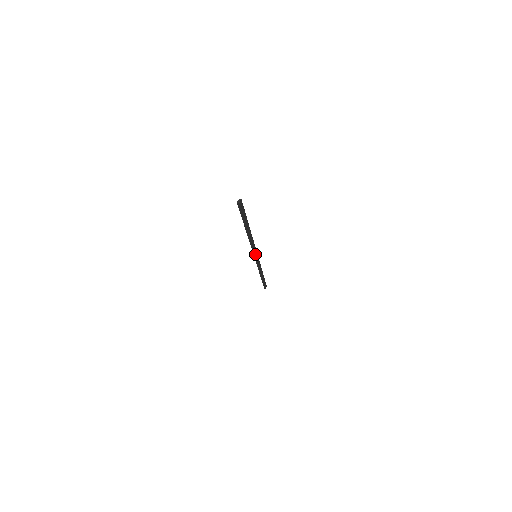
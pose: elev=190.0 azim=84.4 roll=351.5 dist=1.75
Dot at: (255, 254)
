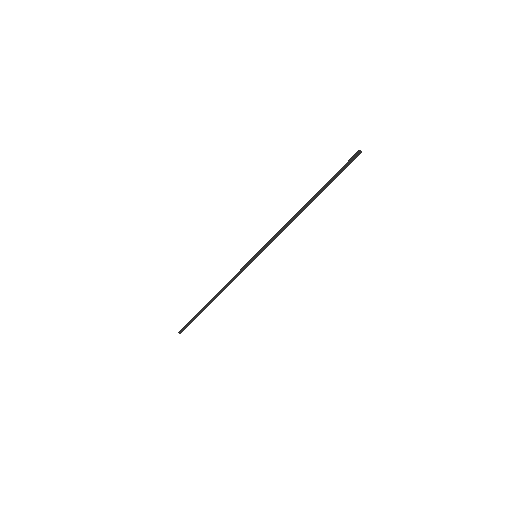
Dot at: (263, 250)
